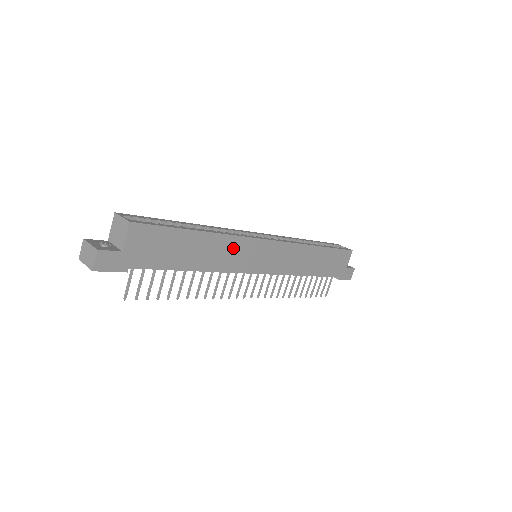
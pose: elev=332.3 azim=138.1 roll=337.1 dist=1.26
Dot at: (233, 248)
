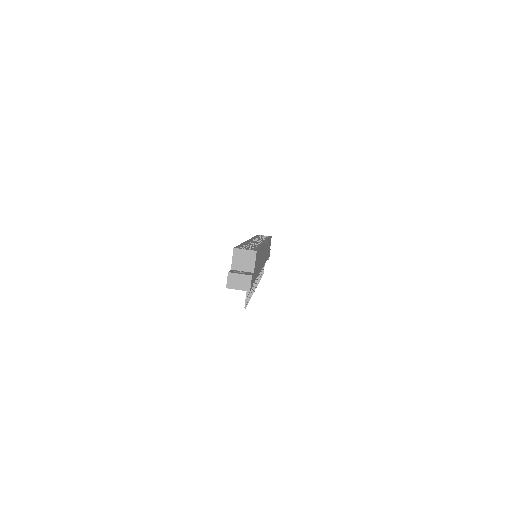
Dot at: (262, 253)
